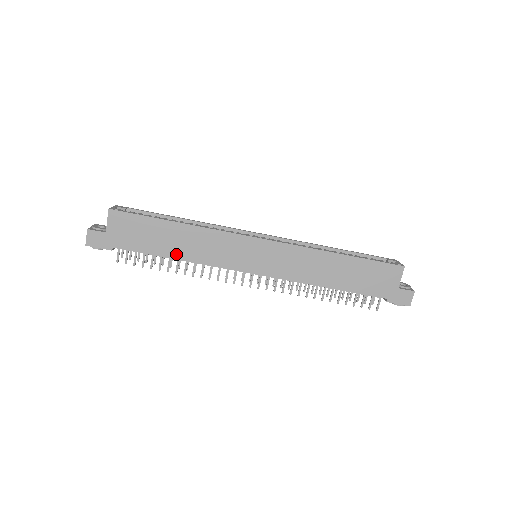
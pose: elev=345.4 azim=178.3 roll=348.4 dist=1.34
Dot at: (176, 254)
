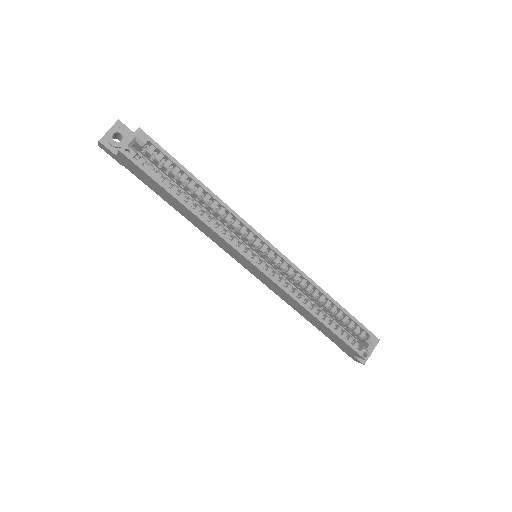
Dot at: (180, 212)
